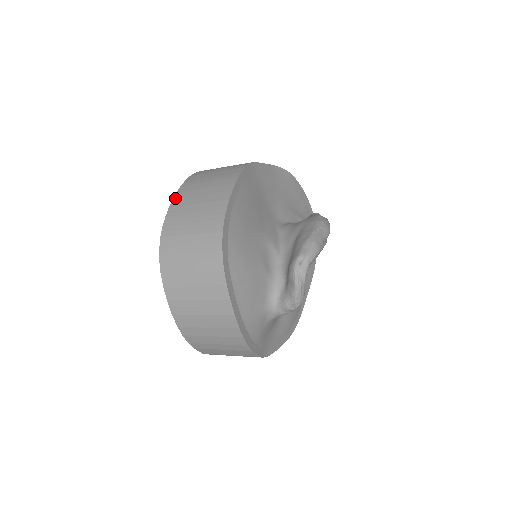
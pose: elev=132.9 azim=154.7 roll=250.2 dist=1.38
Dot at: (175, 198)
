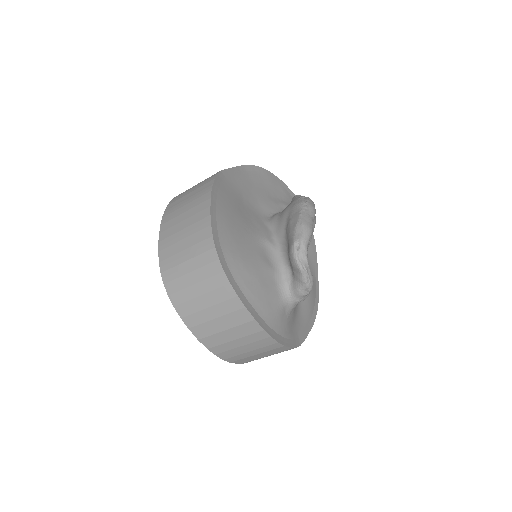
Dot at: (161, 231)
